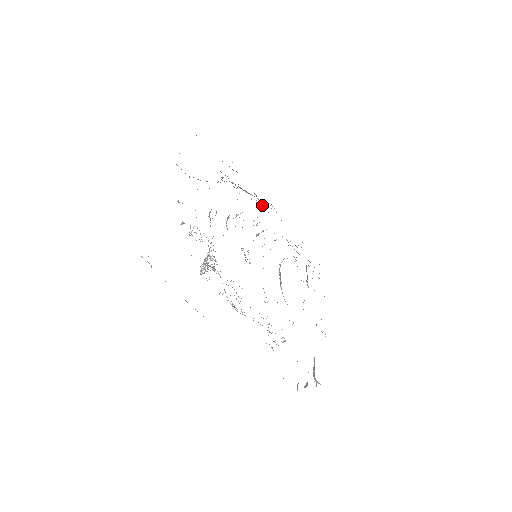
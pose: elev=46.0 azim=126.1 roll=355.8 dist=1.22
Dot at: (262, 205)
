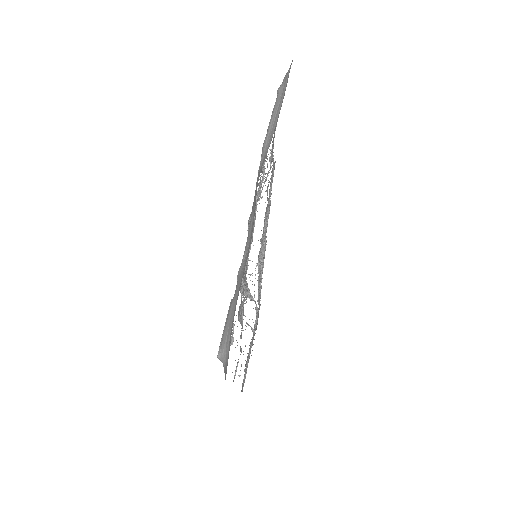
Dot at: (262, 278)
